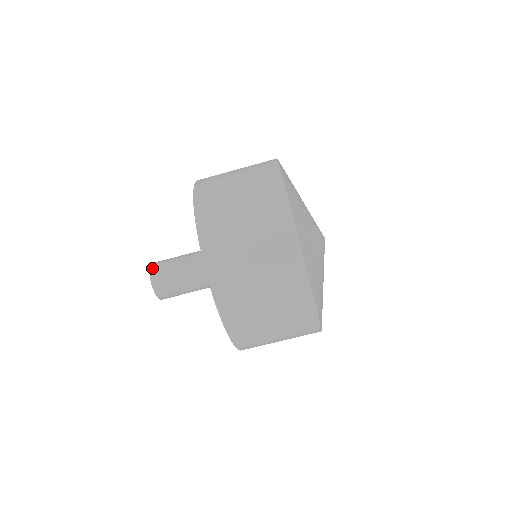
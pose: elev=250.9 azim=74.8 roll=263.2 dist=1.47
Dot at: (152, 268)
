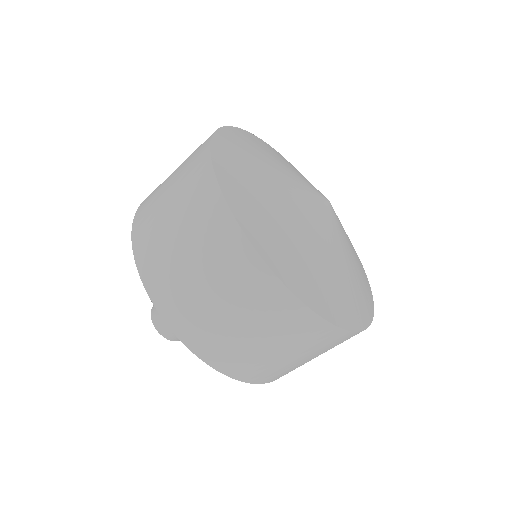
Dot at: (152, 313)
